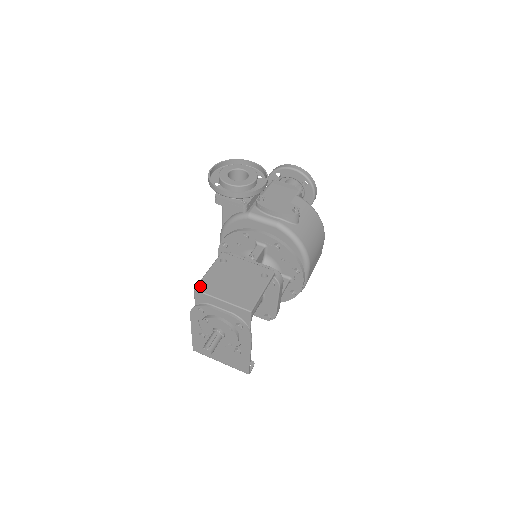
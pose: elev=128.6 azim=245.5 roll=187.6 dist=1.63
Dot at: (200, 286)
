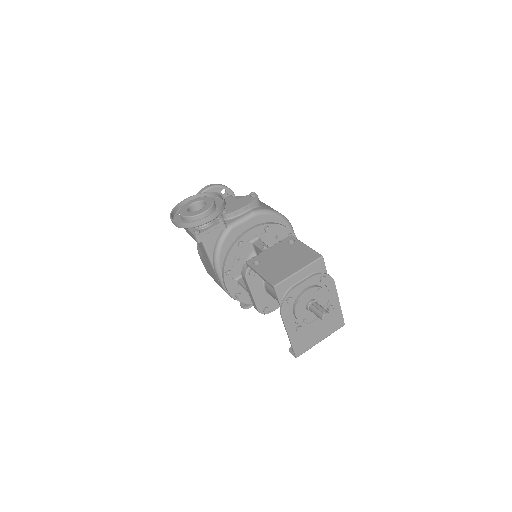
Dot at: (273, 282)
